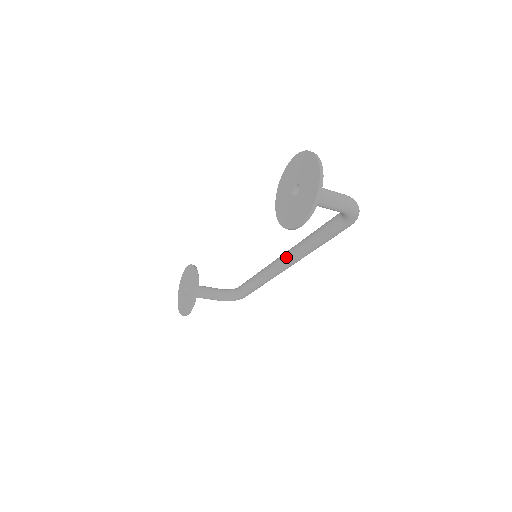
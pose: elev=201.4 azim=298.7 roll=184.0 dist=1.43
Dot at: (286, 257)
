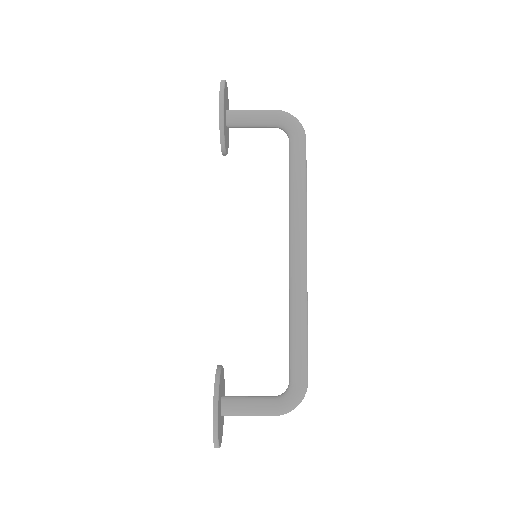
Dot at: (289, 273)
